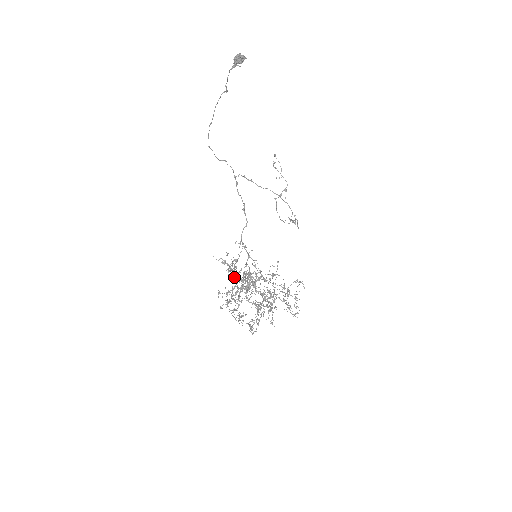
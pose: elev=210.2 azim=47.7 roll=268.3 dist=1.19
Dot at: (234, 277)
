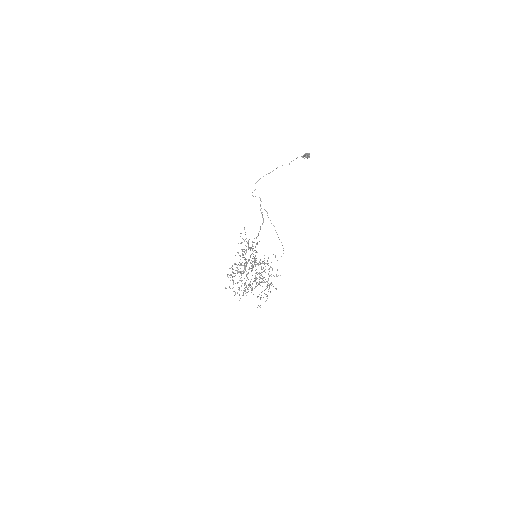
Dot at: occluded
